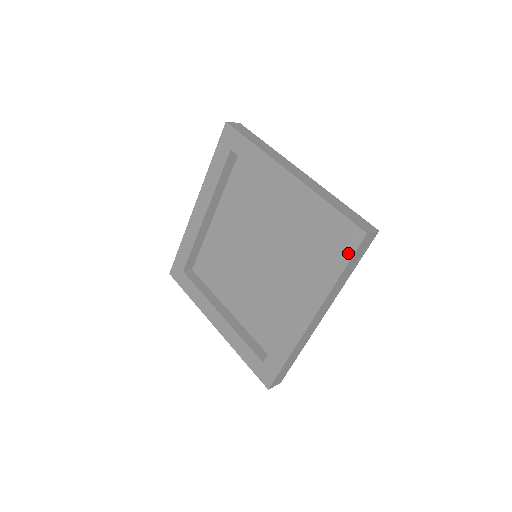
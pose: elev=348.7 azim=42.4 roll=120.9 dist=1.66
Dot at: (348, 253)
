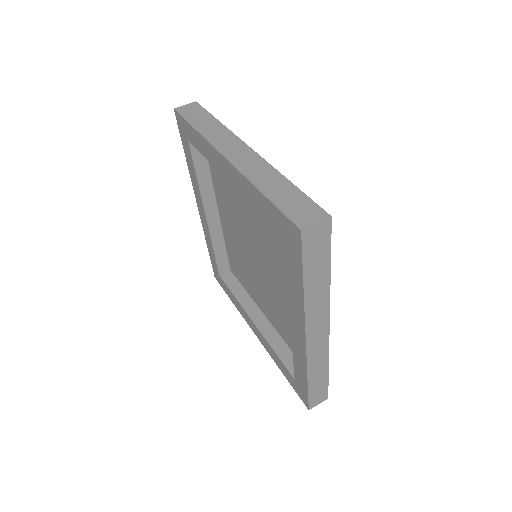
Dot at: (297, 257)
